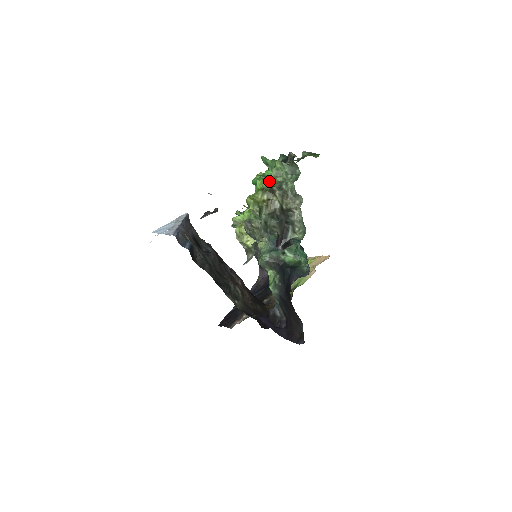
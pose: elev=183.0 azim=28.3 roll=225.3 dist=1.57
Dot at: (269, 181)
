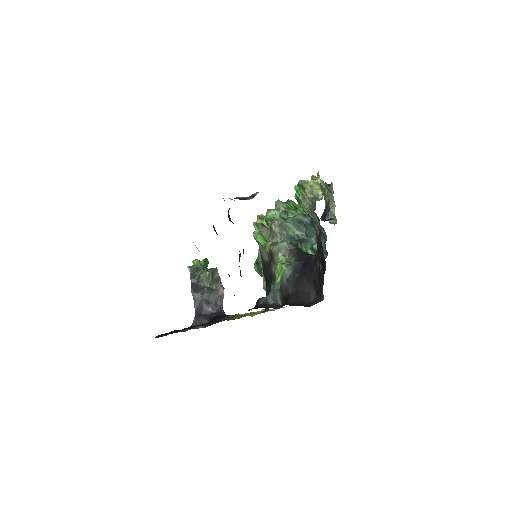
Dot at: occluded
